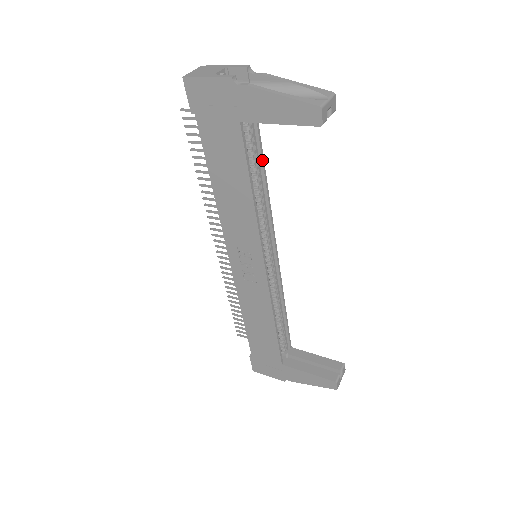
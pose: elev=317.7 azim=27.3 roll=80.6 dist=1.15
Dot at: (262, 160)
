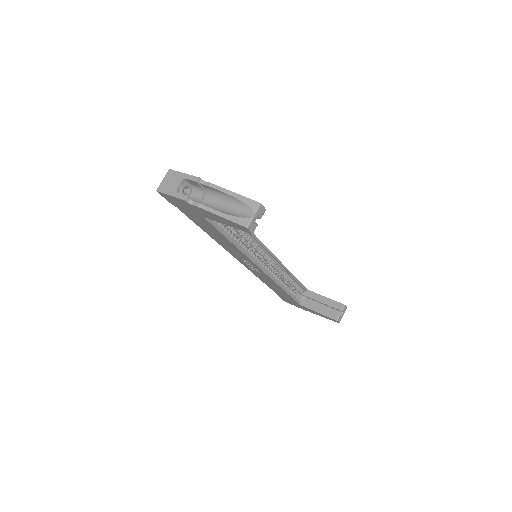
Dot at: occluded
